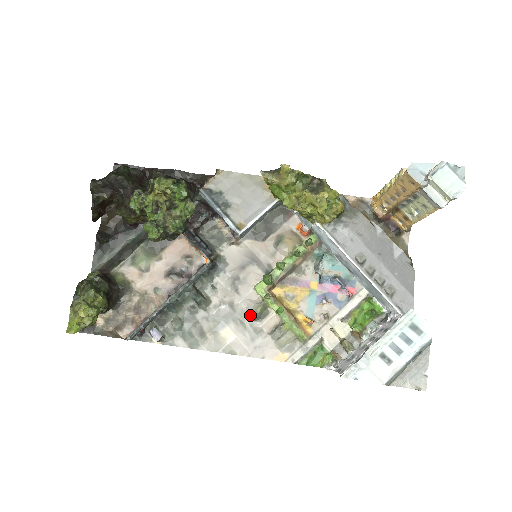
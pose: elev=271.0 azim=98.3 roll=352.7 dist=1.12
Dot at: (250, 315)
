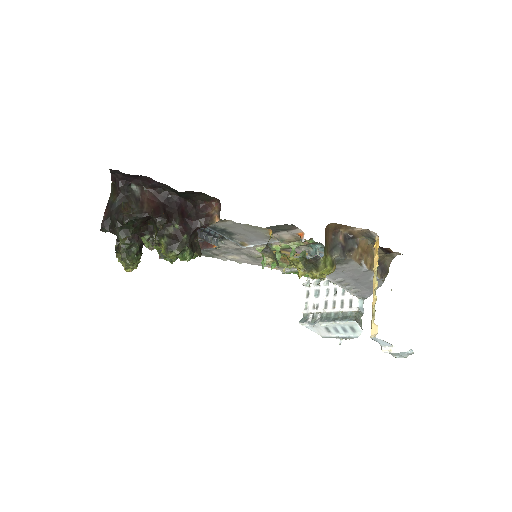
Dot at: (252, 256)
